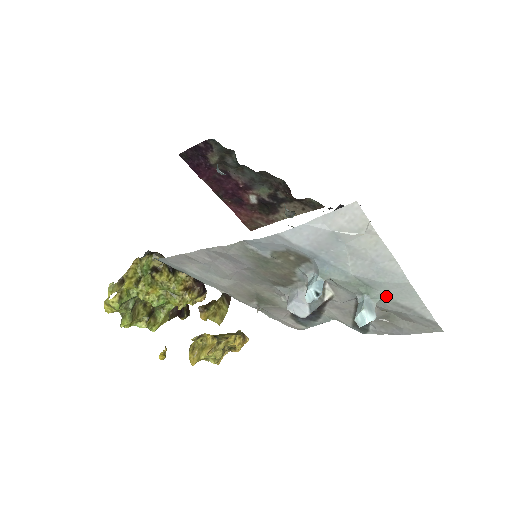
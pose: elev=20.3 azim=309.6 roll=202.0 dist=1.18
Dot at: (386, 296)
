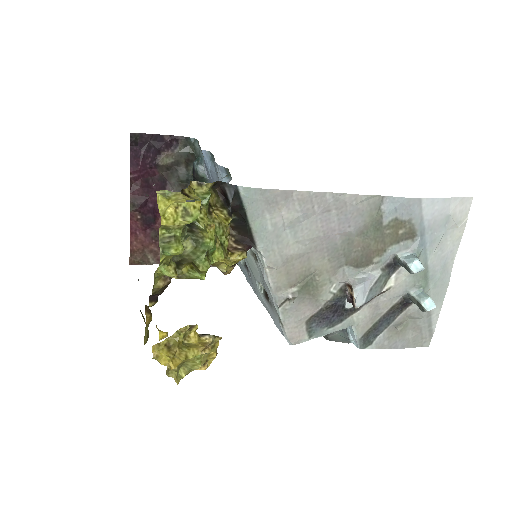
Dot at: (429, 295)
